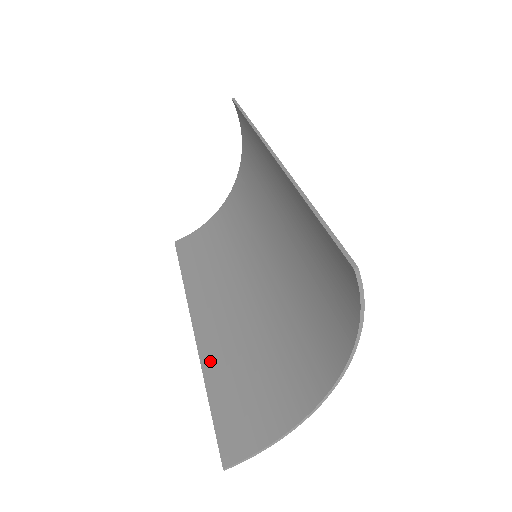
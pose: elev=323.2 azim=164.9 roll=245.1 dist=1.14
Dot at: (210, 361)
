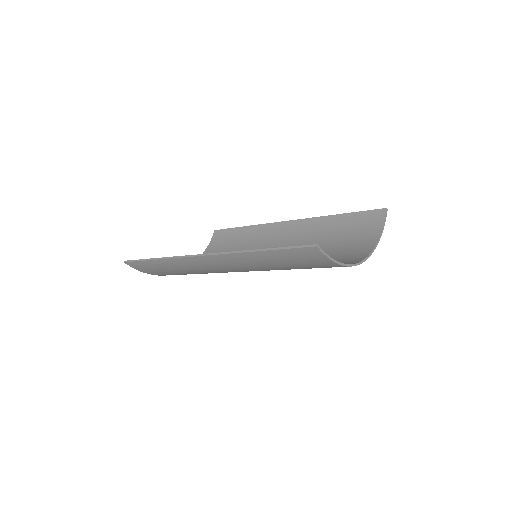
Dot at: (243, 255)
